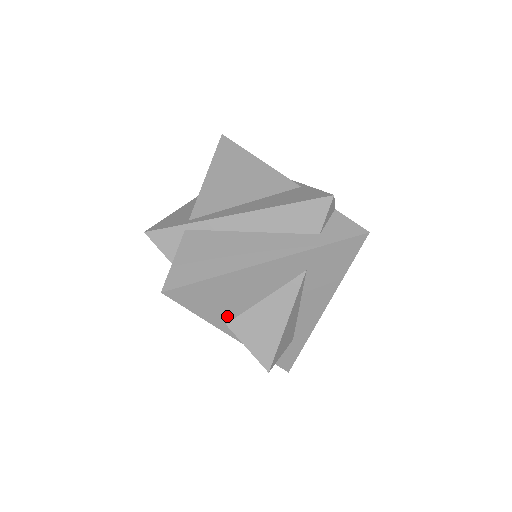
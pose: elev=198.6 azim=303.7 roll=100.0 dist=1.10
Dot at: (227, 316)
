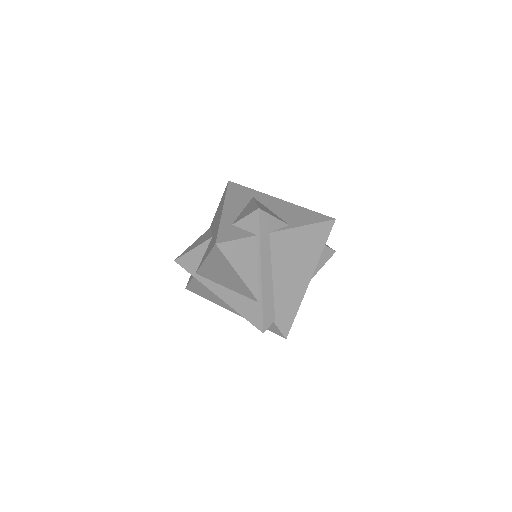
Dot at: occluded
